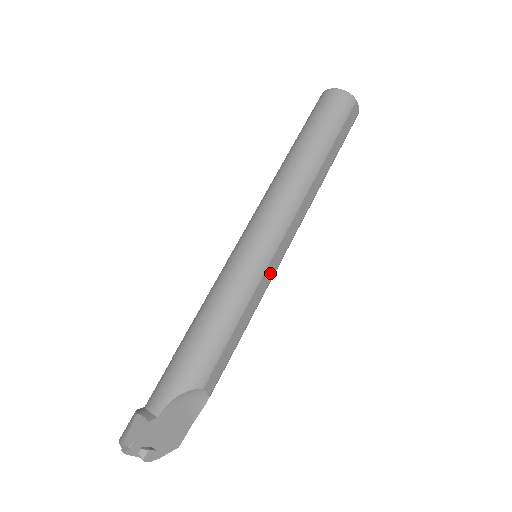
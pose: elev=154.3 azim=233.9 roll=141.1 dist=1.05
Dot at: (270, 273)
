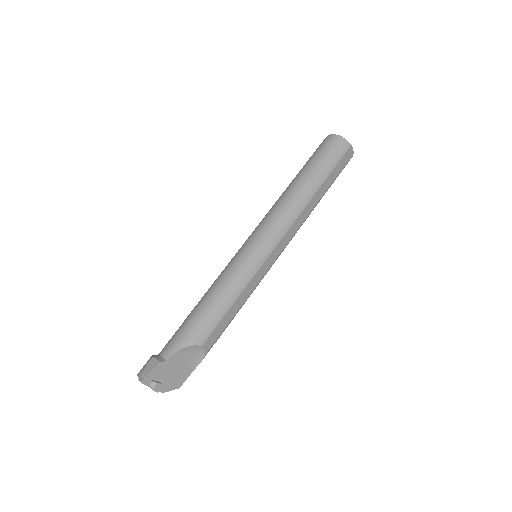
Dot at: (264, 270)
